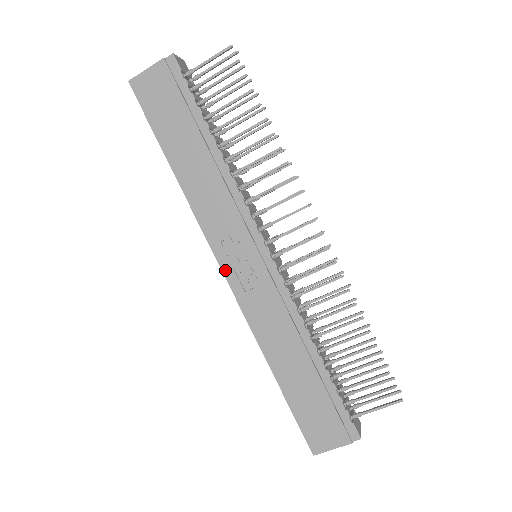
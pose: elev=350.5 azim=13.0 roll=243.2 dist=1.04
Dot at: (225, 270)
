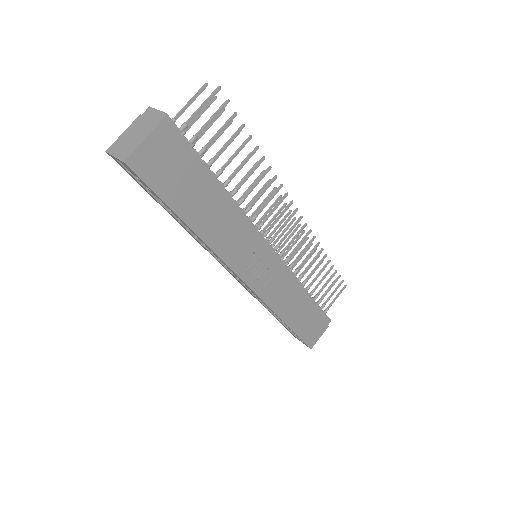
Dot at: (248, 282)
